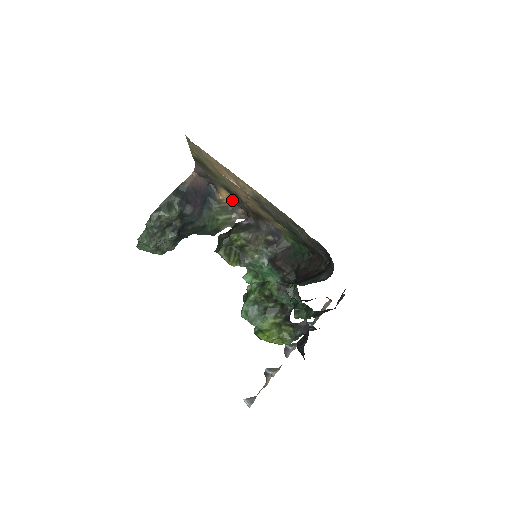
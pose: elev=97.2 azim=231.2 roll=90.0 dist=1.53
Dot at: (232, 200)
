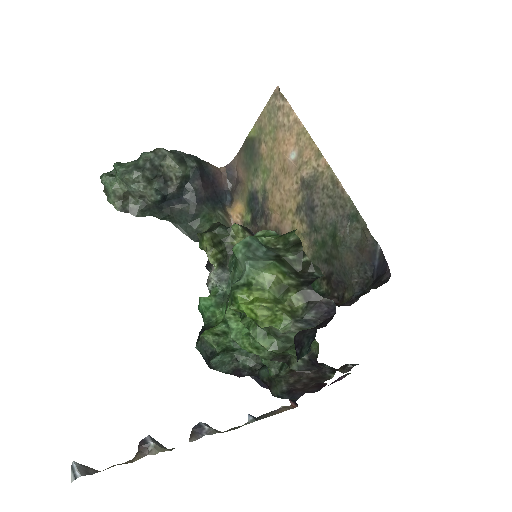
Dot at: (241, 222)
